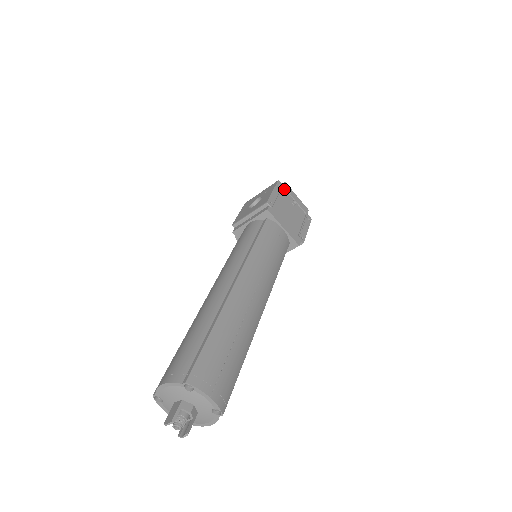
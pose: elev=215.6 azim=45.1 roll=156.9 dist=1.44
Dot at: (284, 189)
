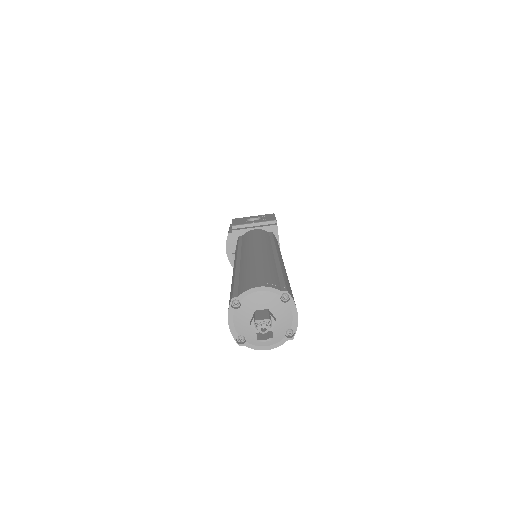
Dot at: occluded
